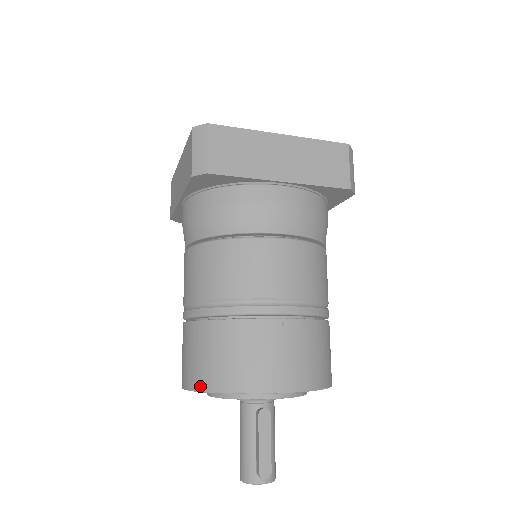
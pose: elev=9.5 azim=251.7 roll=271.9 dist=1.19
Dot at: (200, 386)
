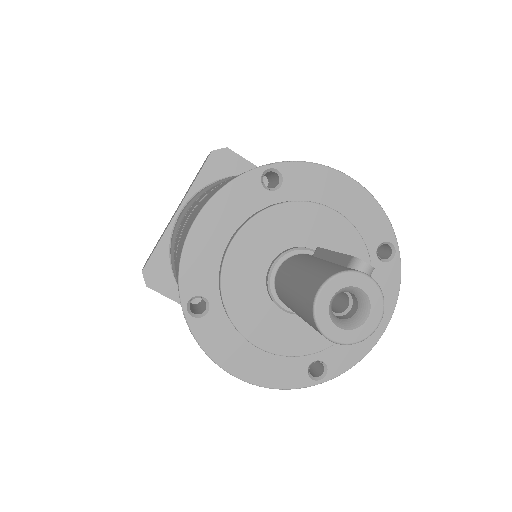
Dot at: (237, 176)
